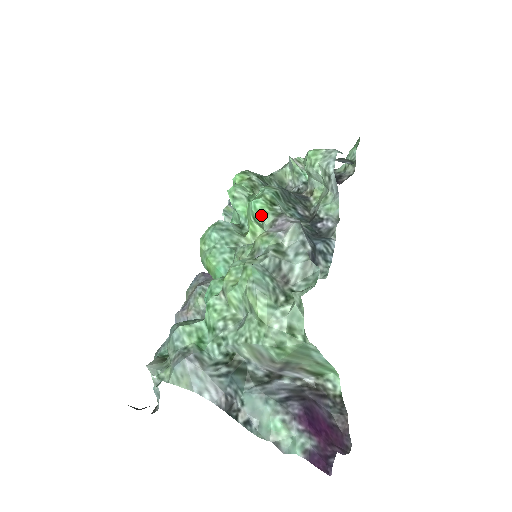
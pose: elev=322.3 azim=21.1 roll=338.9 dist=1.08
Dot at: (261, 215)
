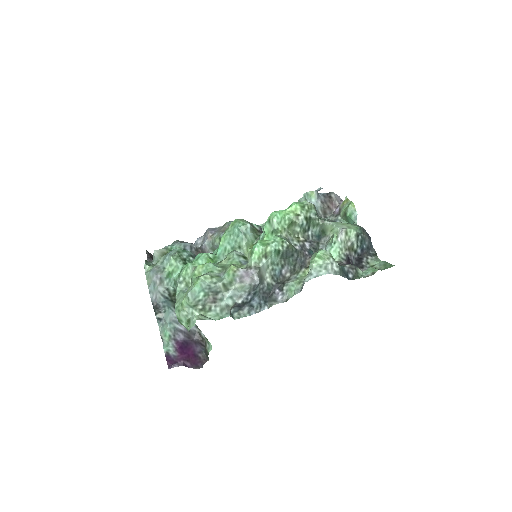
Dot at: (251, 255)
